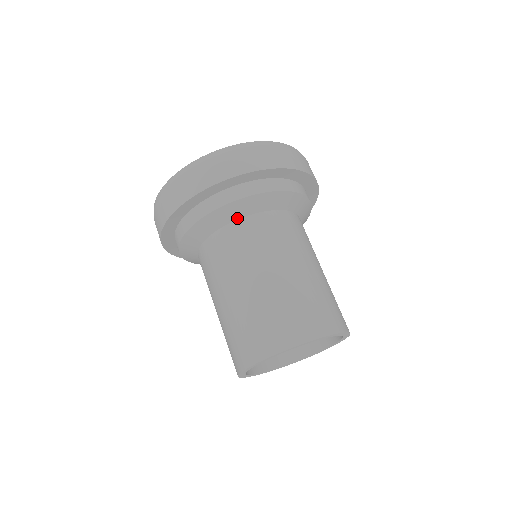
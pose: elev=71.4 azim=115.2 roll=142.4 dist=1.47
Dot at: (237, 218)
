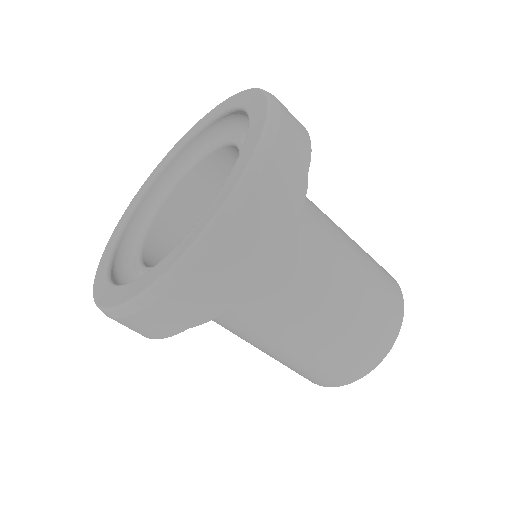
Dot at: occluded
